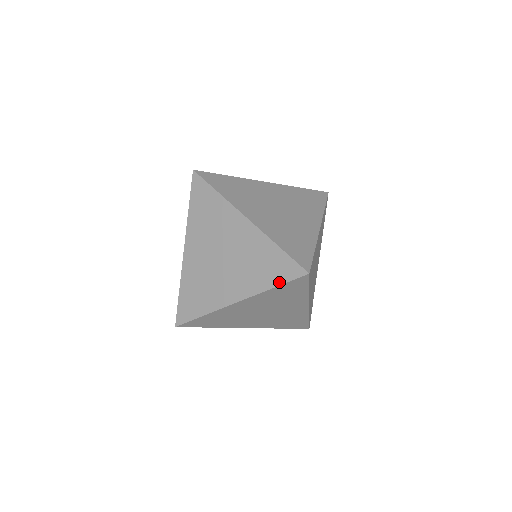
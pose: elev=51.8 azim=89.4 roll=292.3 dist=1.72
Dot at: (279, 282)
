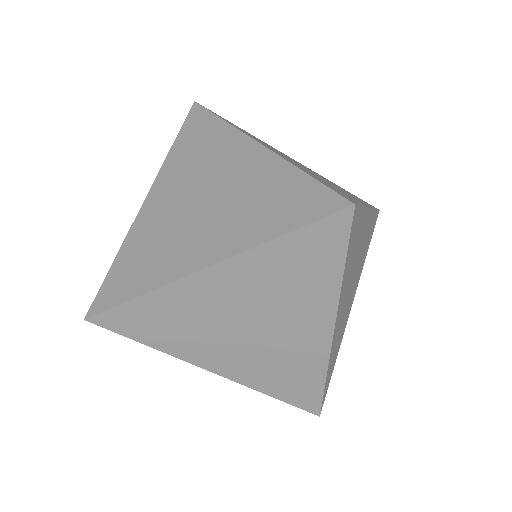
Dot at: (292, 225)
